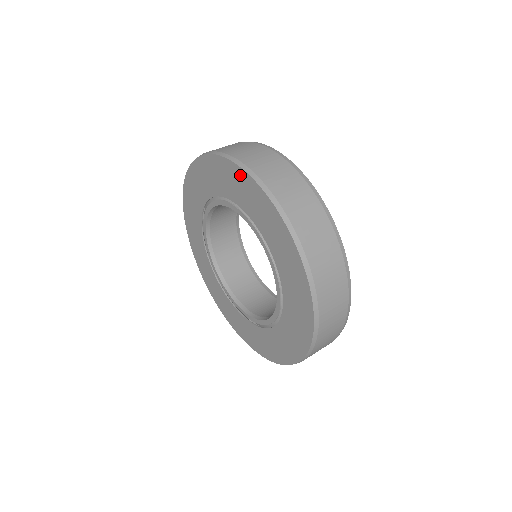
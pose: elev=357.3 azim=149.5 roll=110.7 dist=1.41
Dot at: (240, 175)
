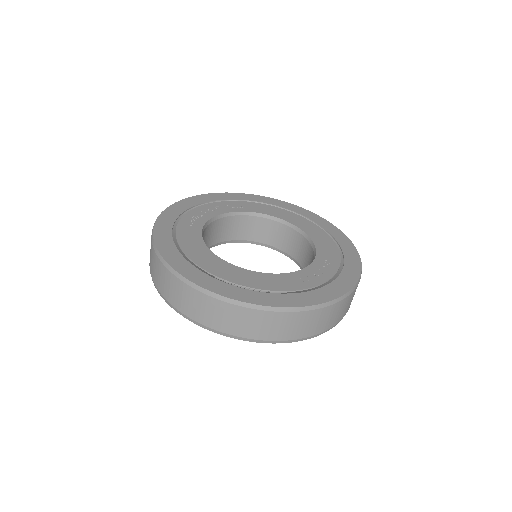
Dot at: occluded
